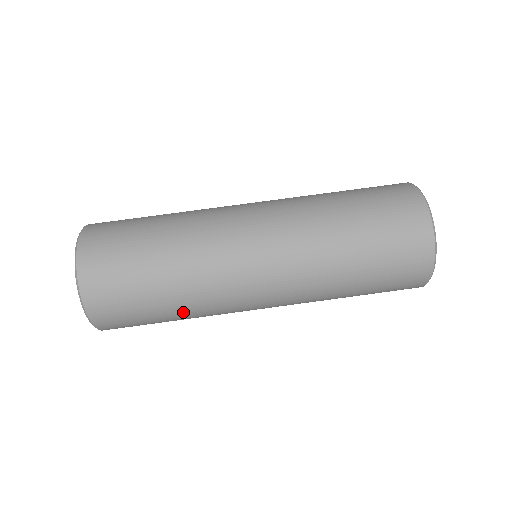
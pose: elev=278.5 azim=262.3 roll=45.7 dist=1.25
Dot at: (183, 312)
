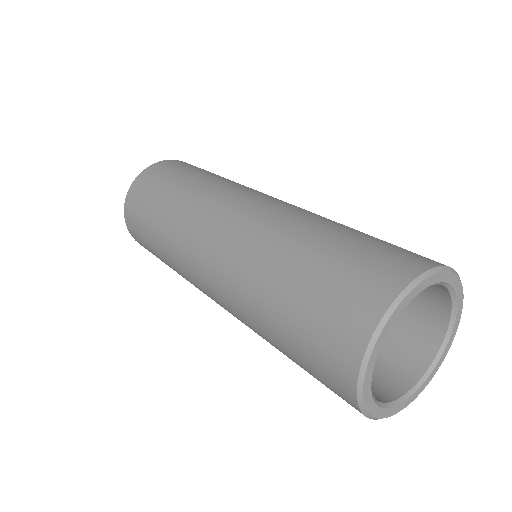
Dot at: (176, 198)
